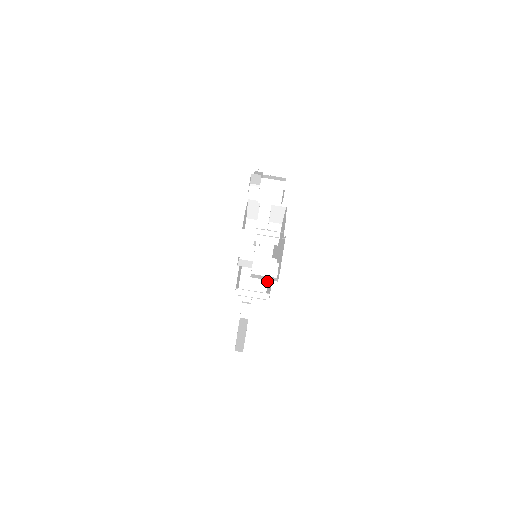
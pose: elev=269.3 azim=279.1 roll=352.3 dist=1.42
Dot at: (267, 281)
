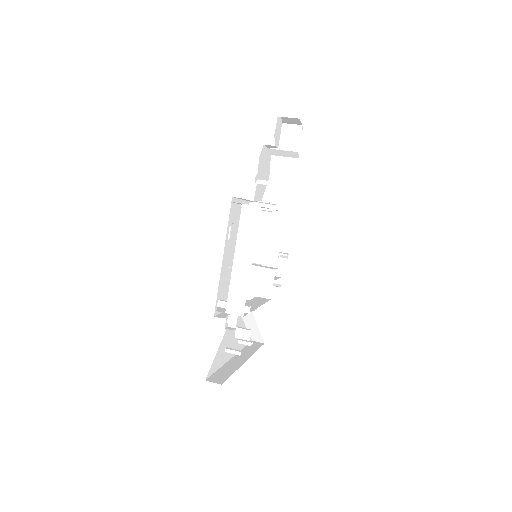
Dot at: occluded
